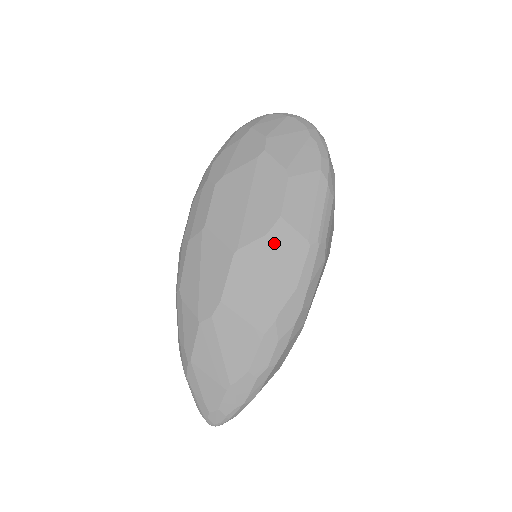
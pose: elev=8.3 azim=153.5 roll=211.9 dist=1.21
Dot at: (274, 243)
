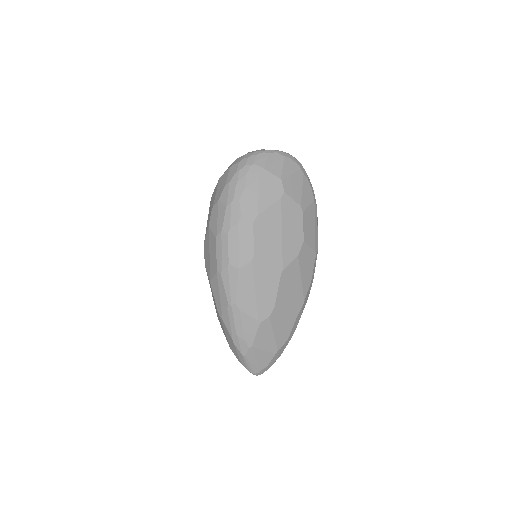
Dot at: (301, 260)
